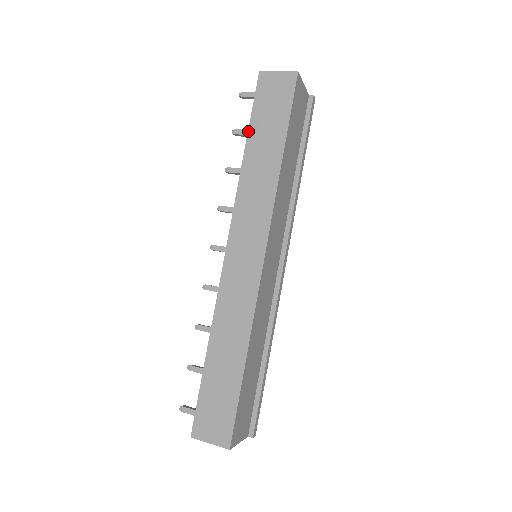
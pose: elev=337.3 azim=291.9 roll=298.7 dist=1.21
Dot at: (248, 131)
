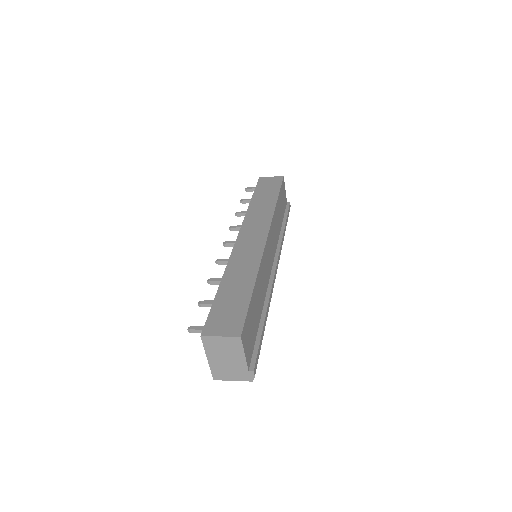
Dot at: (253, 195)
